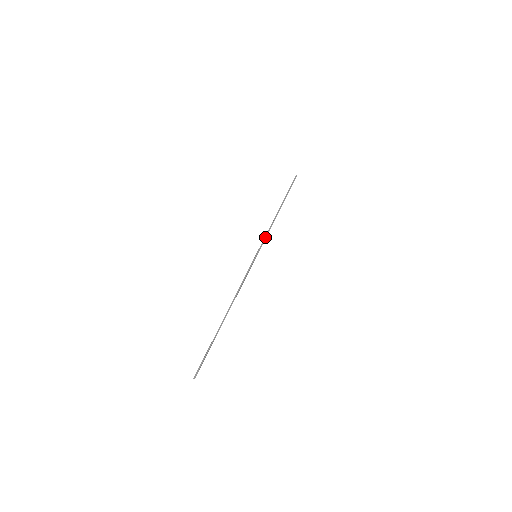
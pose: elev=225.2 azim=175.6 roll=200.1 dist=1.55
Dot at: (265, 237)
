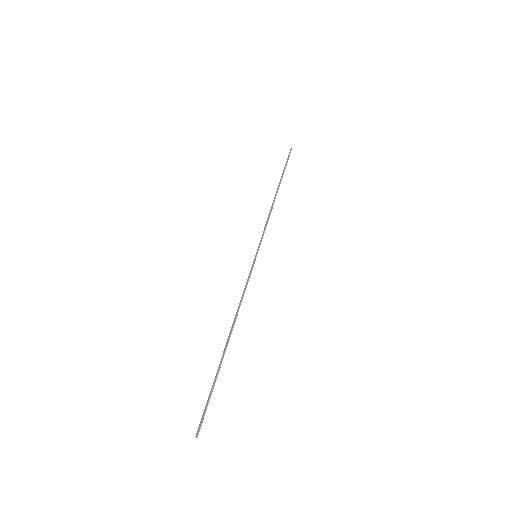
Dot at: occluded
